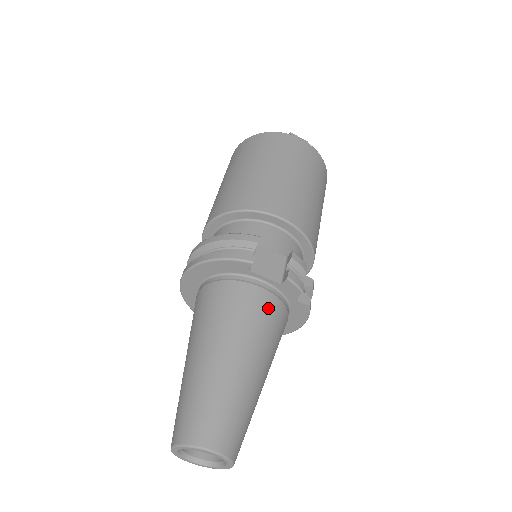
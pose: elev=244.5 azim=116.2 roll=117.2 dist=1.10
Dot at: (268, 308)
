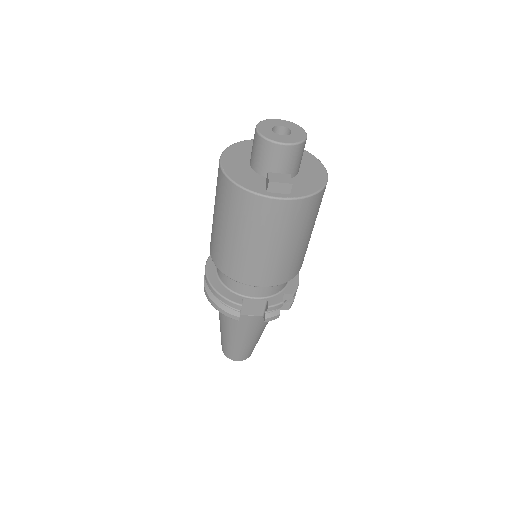
Dot at: (257, 321)
